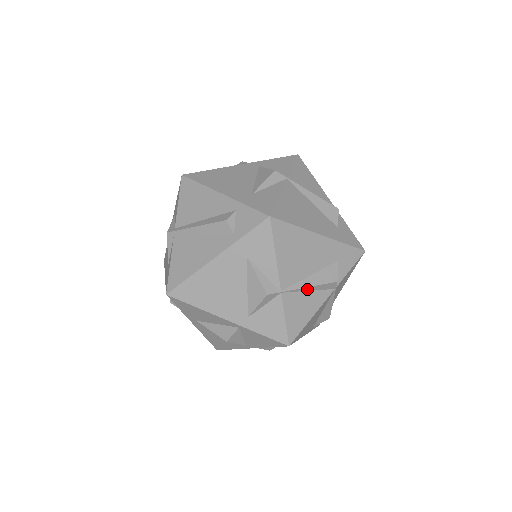
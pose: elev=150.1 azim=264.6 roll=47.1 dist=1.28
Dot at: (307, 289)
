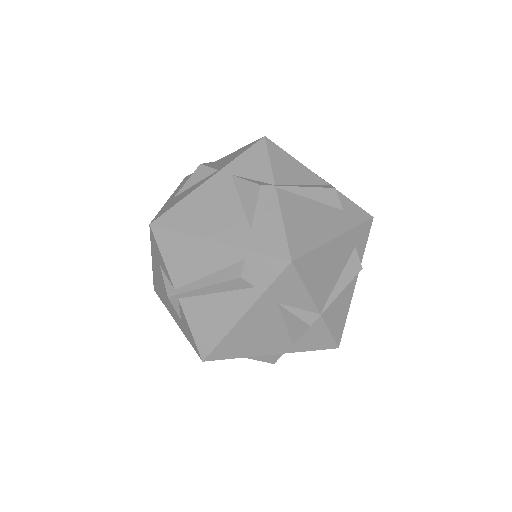
Dot at: (339, 293)
